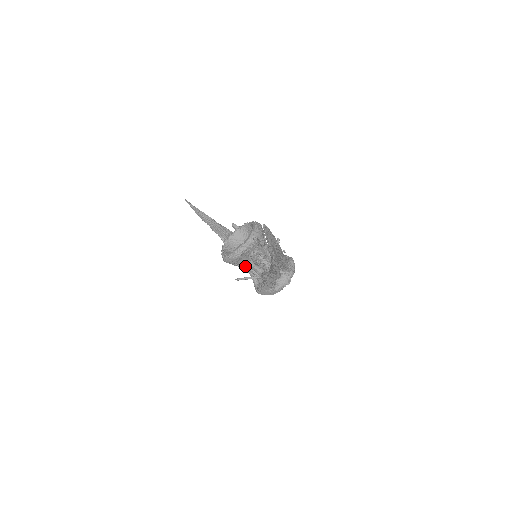
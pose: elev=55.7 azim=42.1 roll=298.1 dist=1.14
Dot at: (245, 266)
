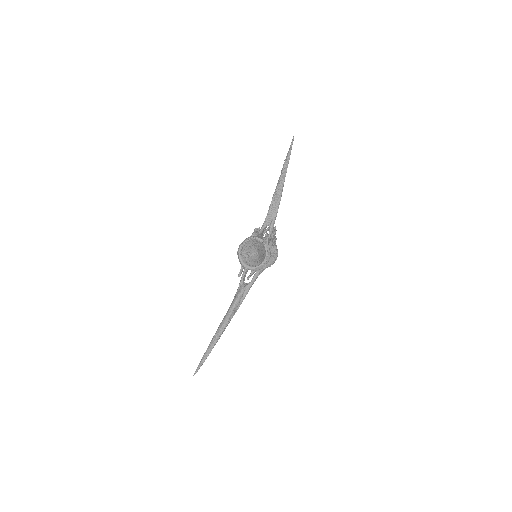
Dot at: occluded
